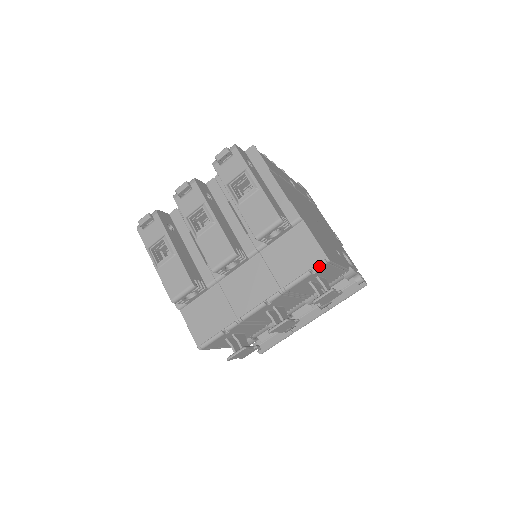
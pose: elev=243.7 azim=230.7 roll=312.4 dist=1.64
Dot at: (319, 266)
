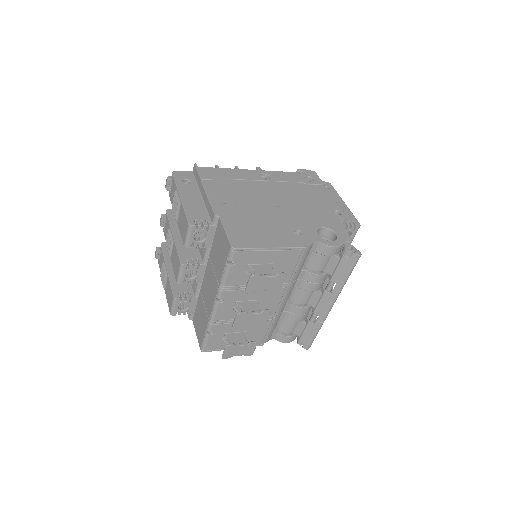
Dot at: (230, 256)
